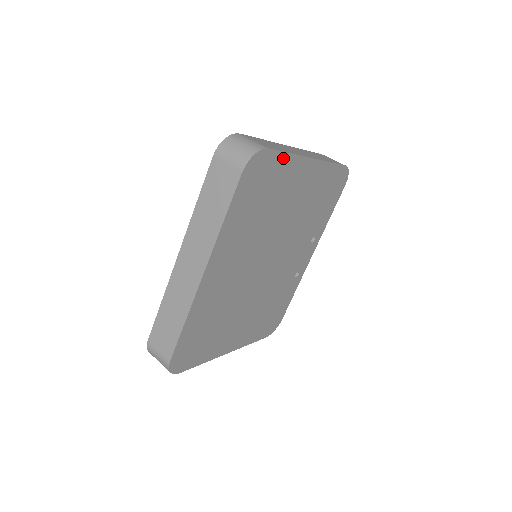
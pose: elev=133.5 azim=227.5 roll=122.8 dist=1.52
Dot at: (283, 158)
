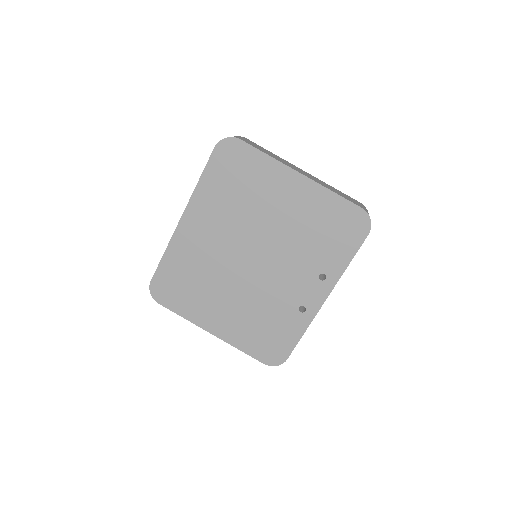
Dot at: (259, 156)
